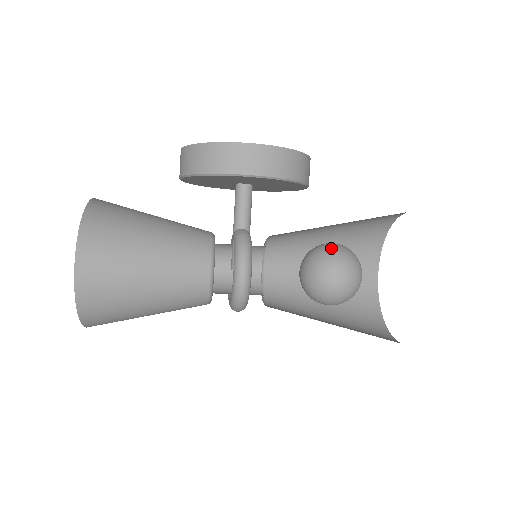
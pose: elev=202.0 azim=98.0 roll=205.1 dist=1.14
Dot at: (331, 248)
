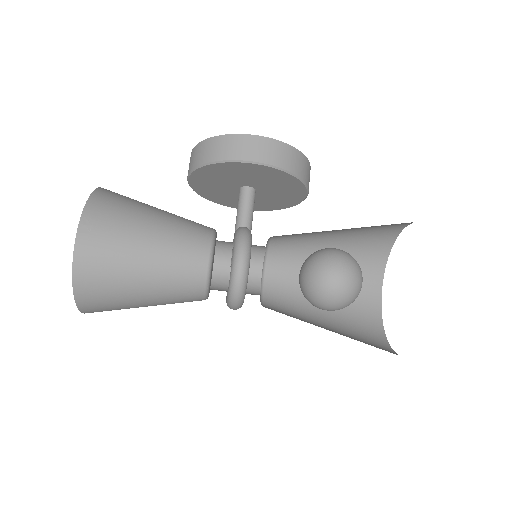
Dot at: (330, 249)
